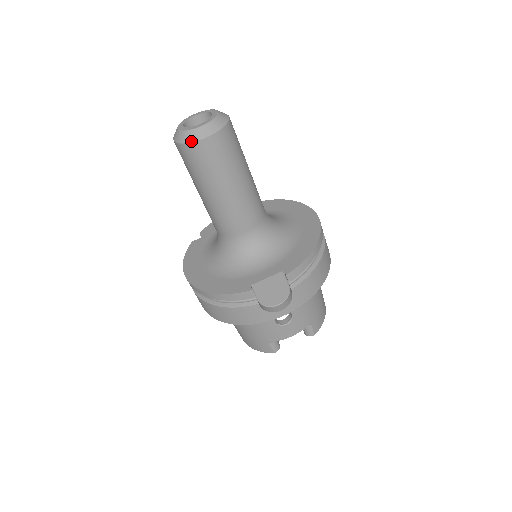
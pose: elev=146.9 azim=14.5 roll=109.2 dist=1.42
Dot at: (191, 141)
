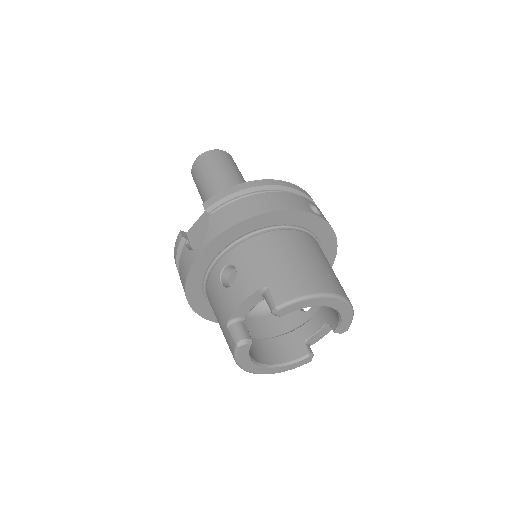
Dot at: (192, 168)
